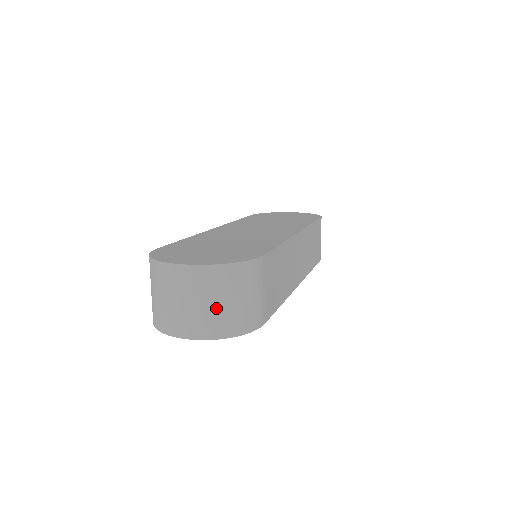
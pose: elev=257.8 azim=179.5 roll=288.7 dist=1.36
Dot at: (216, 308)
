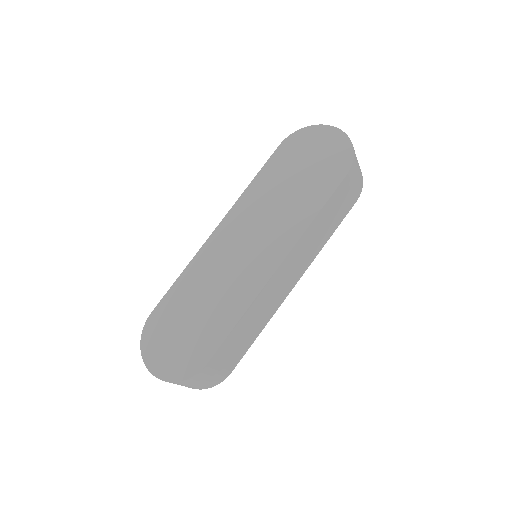
Dot at: occluded
